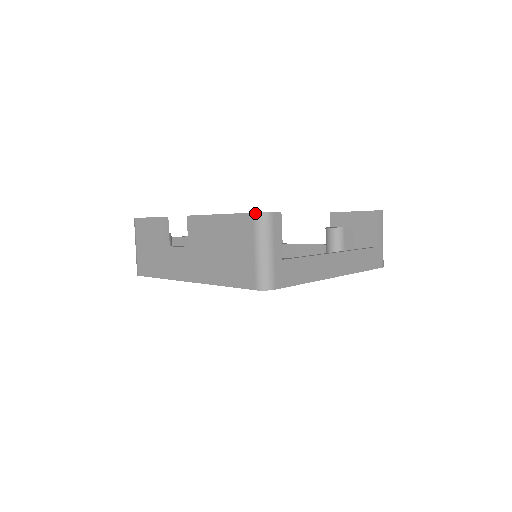
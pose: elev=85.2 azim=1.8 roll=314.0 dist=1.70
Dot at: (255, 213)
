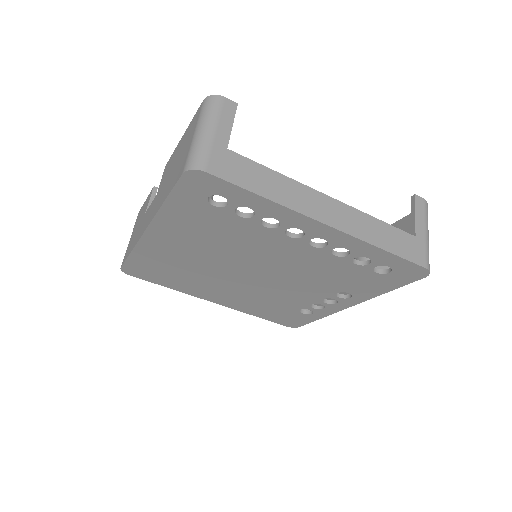
Dot at: (204, 99)
